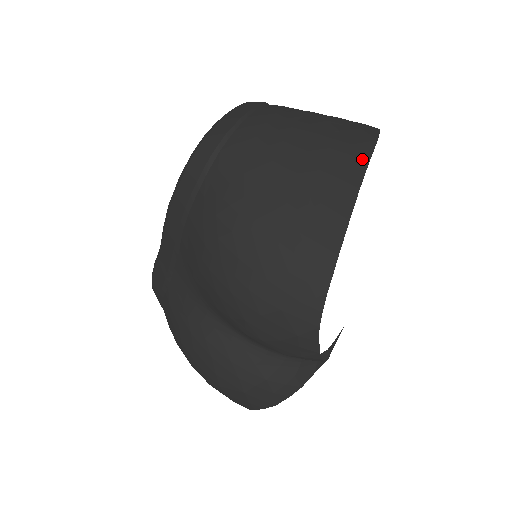
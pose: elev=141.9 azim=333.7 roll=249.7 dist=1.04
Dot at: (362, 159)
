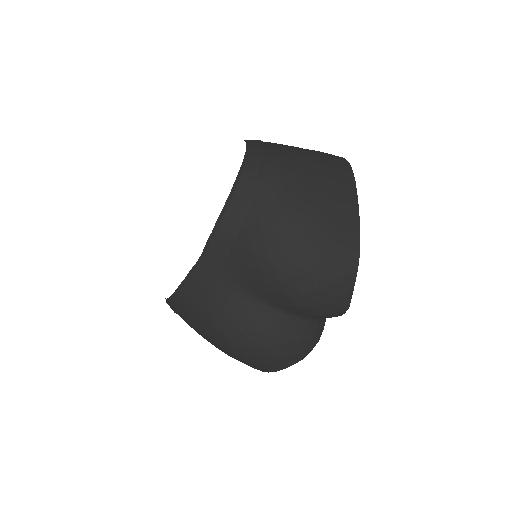
Dot at: (351, 178)
